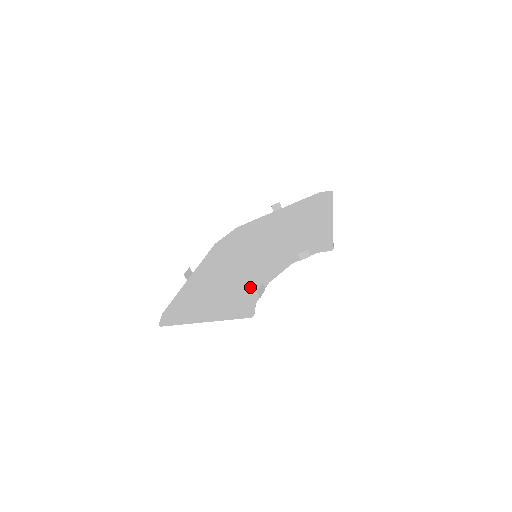
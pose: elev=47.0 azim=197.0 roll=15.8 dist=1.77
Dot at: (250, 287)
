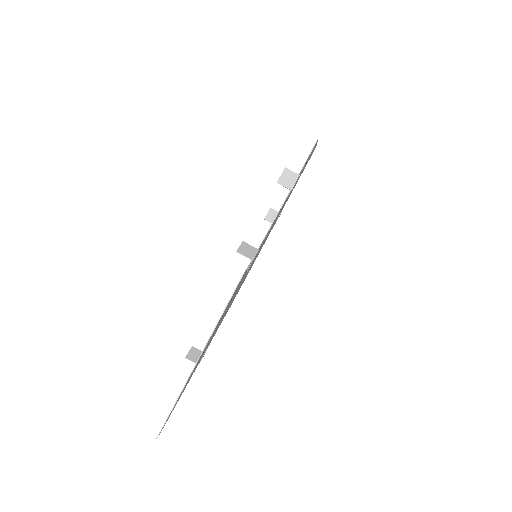
Dot at: occluded
